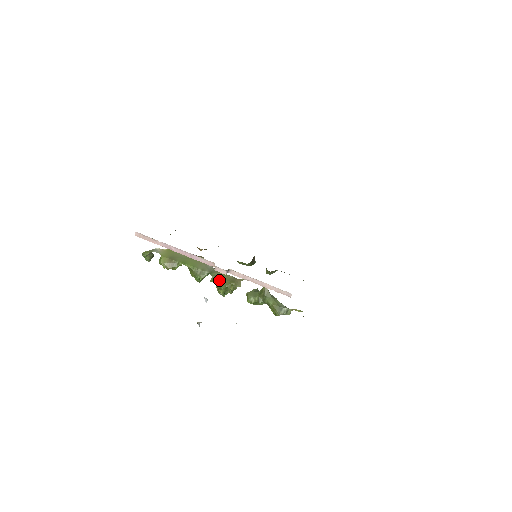
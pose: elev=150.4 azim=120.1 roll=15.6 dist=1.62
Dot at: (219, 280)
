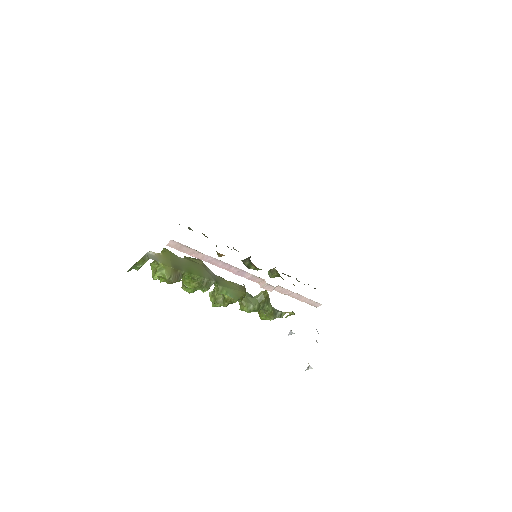
Dot at: (230, 291)
